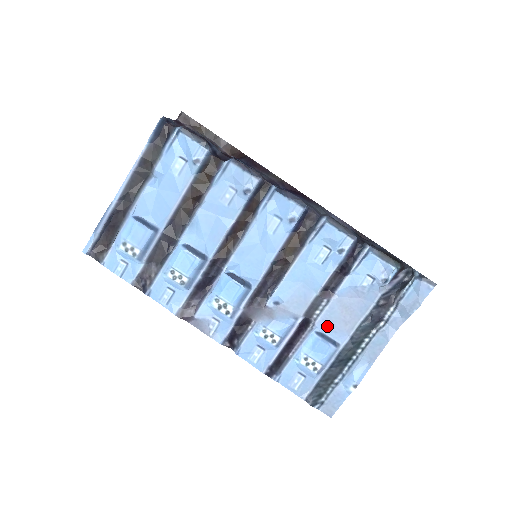
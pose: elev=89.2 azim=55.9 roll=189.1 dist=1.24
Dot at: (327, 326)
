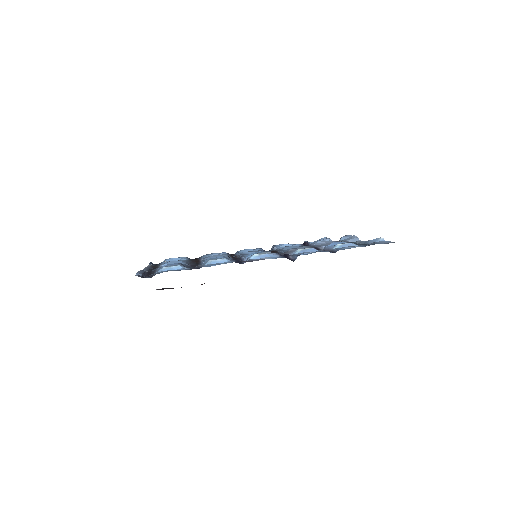
Dot at: occluded
